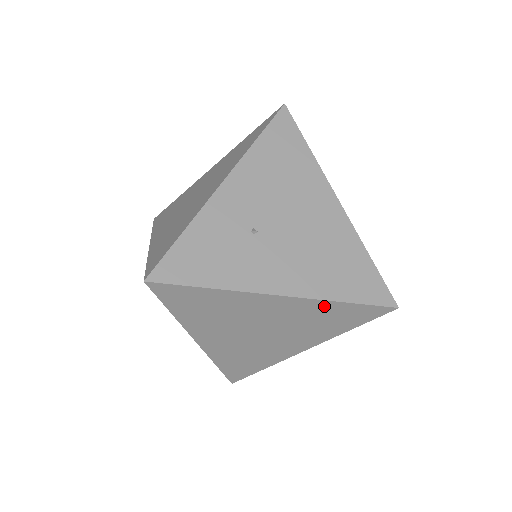
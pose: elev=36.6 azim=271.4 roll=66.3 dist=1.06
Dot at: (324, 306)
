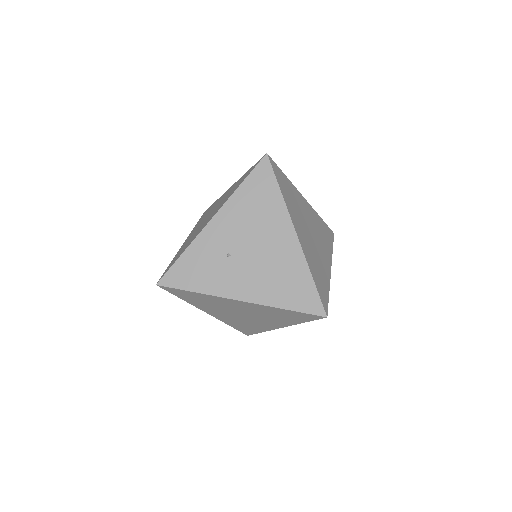
Dot at: (273, 309)
